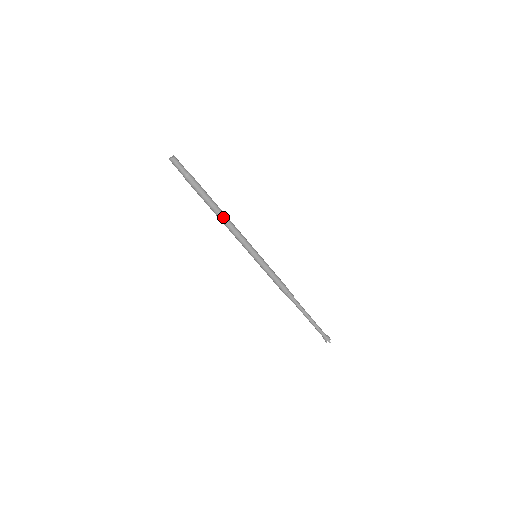
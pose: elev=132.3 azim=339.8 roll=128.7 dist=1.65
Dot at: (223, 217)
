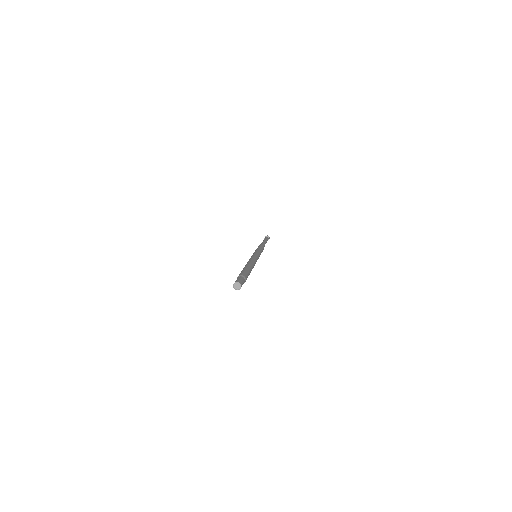
Dot at: occluded
